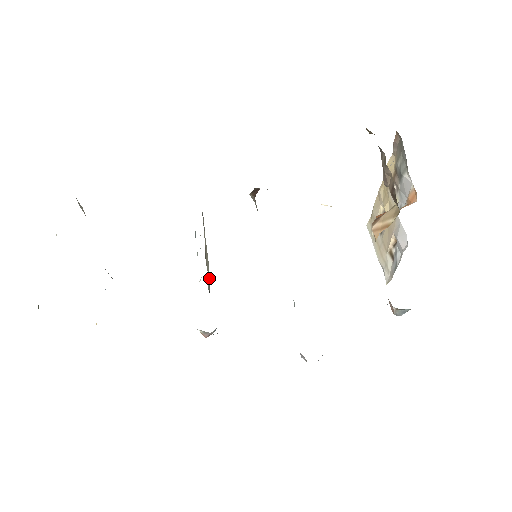
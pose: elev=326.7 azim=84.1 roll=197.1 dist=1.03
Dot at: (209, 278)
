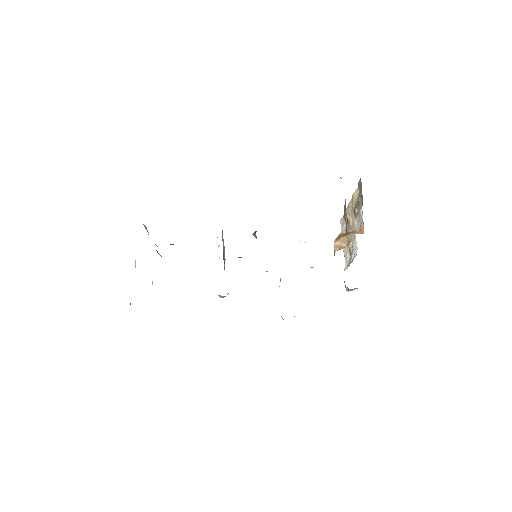
Dot at: occluded
